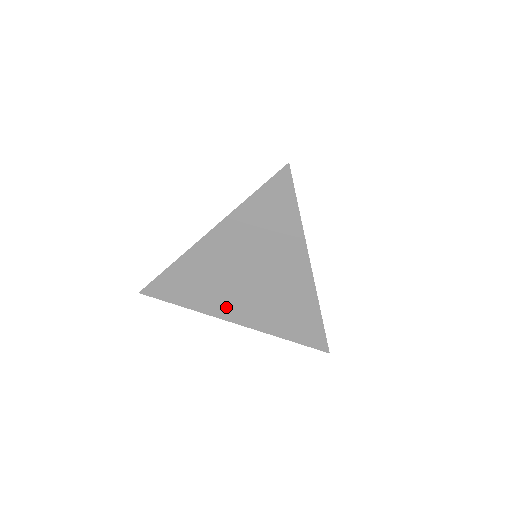
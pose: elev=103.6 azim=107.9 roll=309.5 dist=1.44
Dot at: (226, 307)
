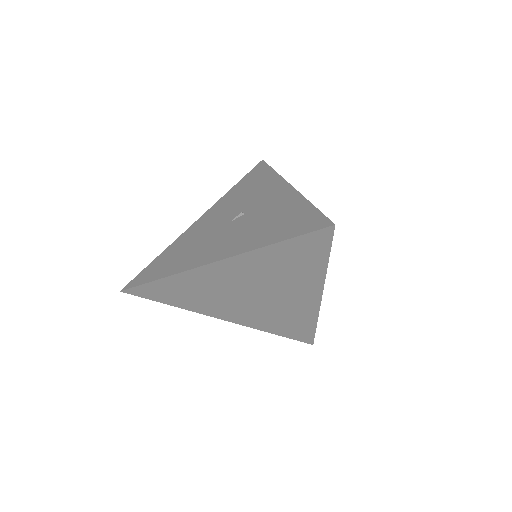
Dot at: (219, 310)
